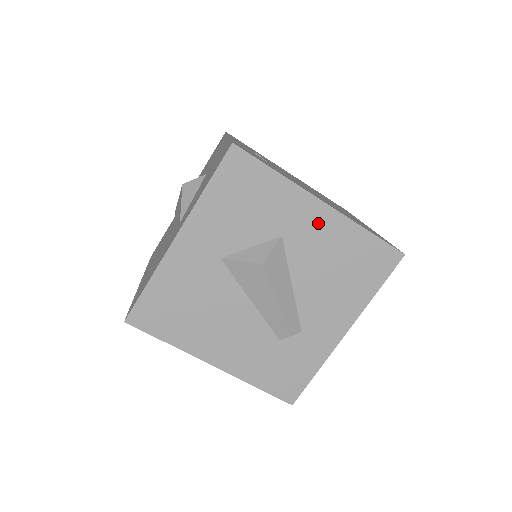
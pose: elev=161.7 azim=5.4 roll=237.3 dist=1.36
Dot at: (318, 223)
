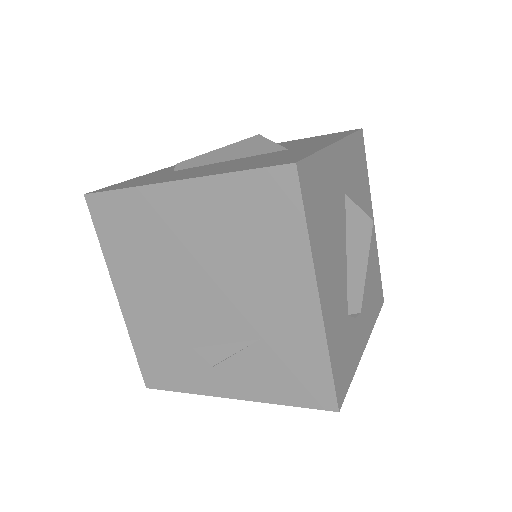
Dot at: occluded
